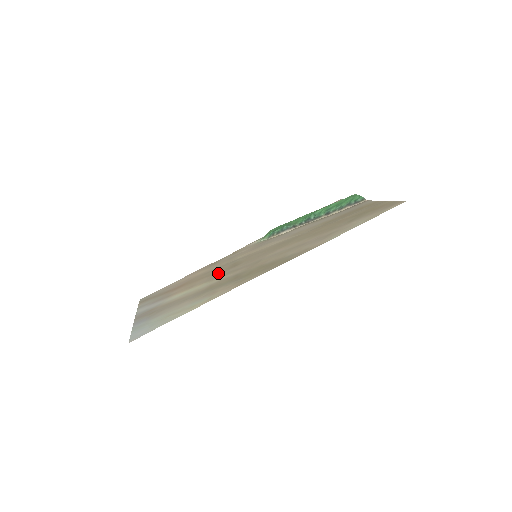
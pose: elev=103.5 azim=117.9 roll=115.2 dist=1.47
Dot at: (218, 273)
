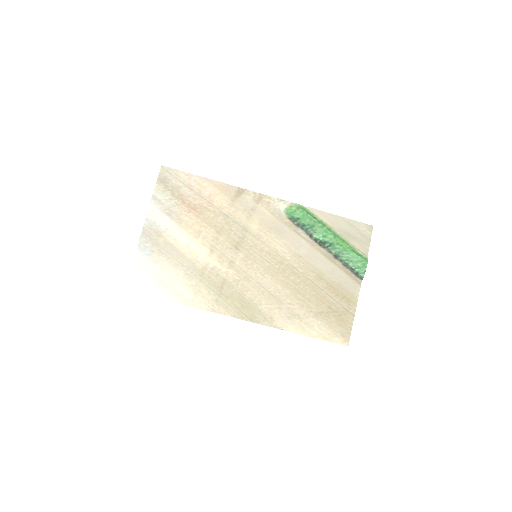
Dot at: (223, 241)
